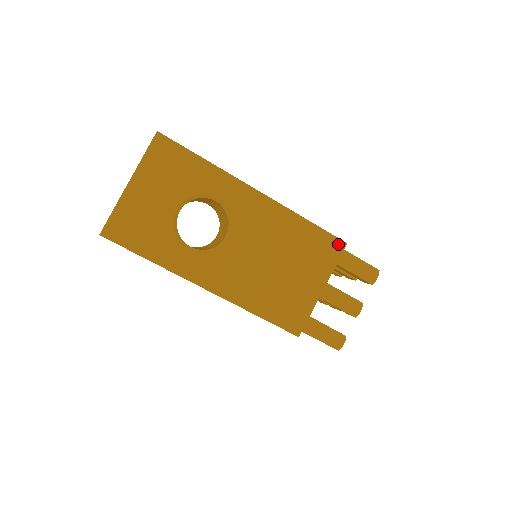
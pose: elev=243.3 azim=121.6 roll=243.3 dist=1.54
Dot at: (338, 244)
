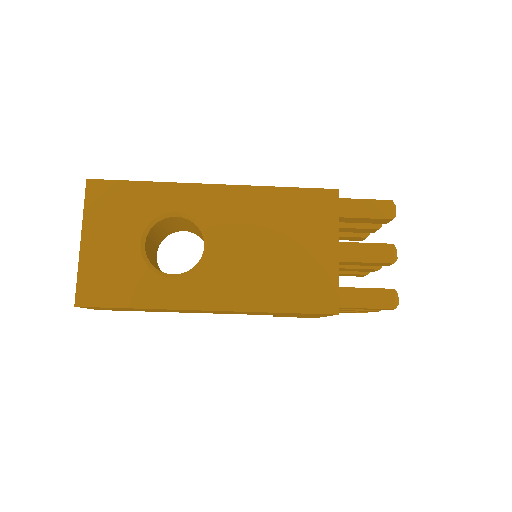
Dot at: (329, 195)
